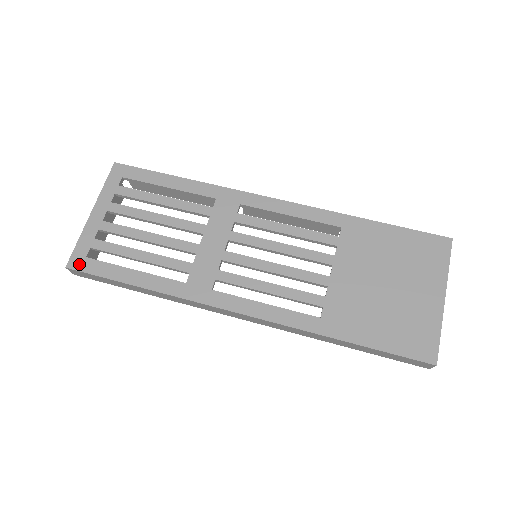
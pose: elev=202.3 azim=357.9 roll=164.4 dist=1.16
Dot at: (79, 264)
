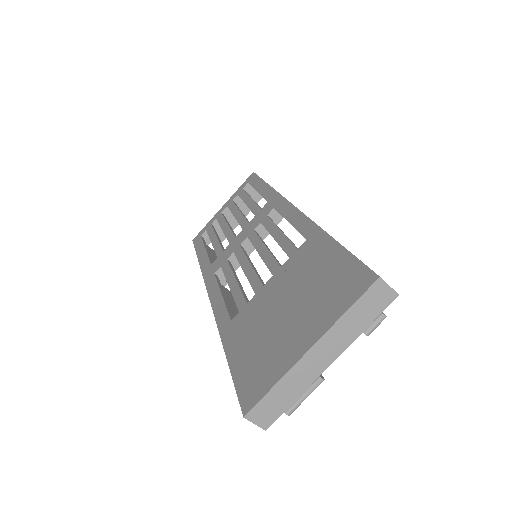
Dot at: (196, 239)
